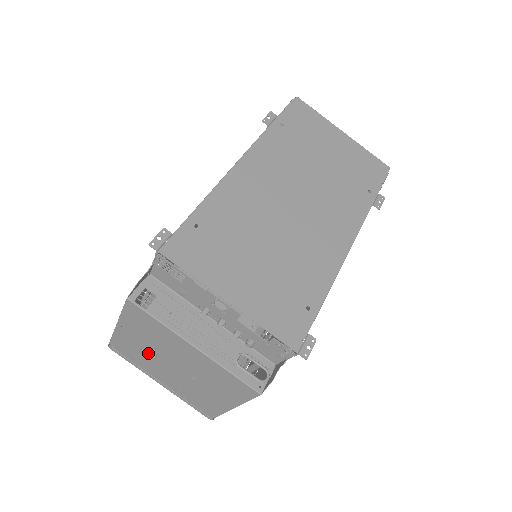
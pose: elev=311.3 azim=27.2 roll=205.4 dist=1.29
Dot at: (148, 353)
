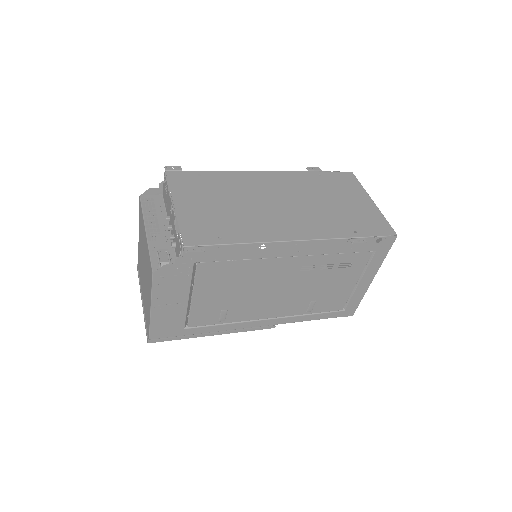
Dot at: occluded
